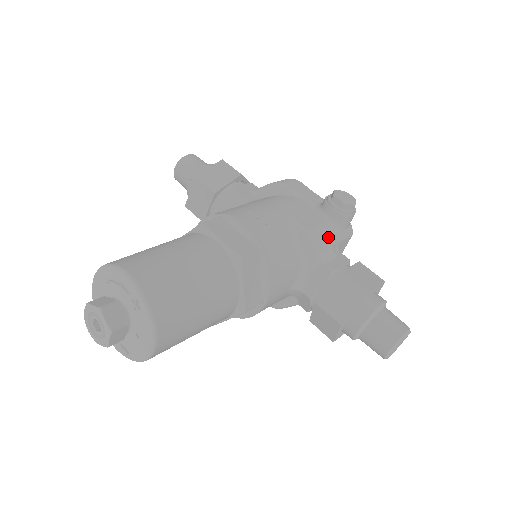
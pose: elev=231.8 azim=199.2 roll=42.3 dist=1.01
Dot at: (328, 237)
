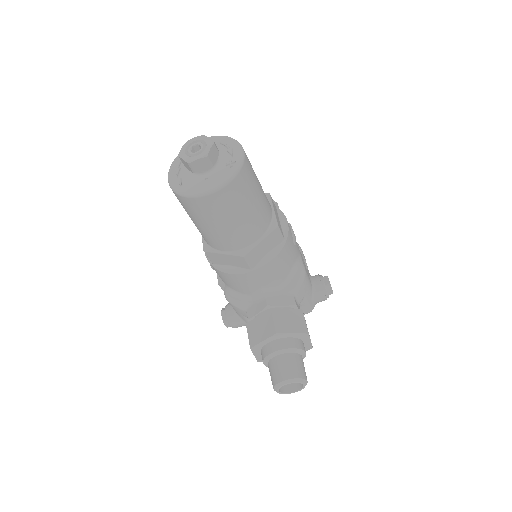
Dot at: (307, 289)
